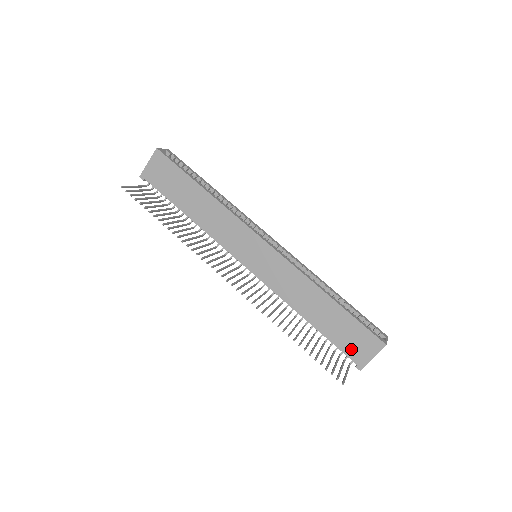
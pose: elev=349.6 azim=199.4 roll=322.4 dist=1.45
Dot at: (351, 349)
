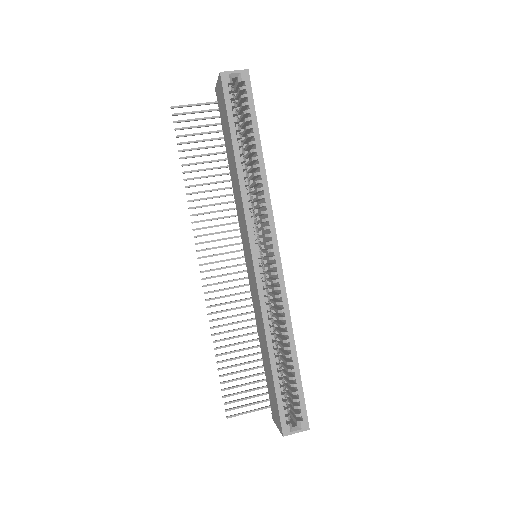
Dot at: (271, 402)
